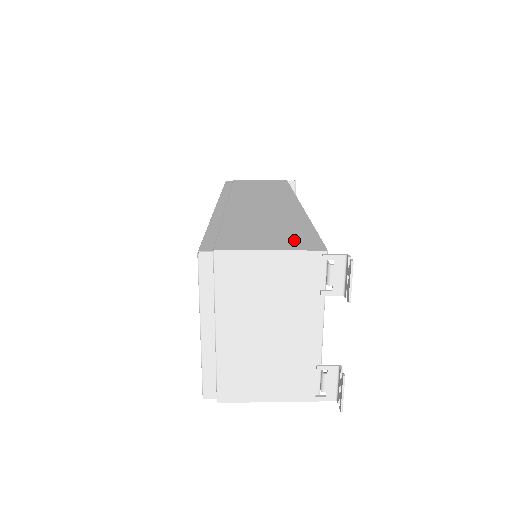
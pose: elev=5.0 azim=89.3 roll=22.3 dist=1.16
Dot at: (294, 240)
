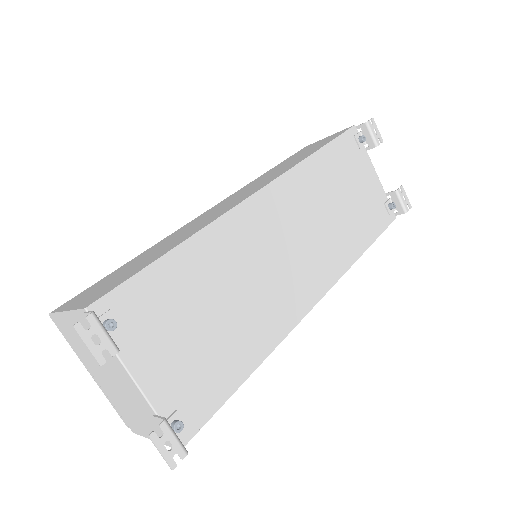
Dot at: (105, 288)
